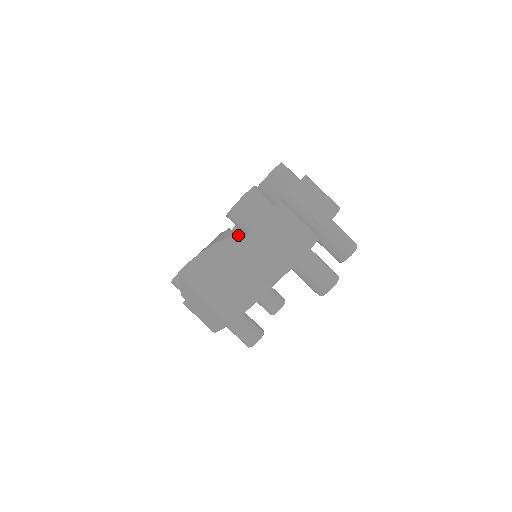
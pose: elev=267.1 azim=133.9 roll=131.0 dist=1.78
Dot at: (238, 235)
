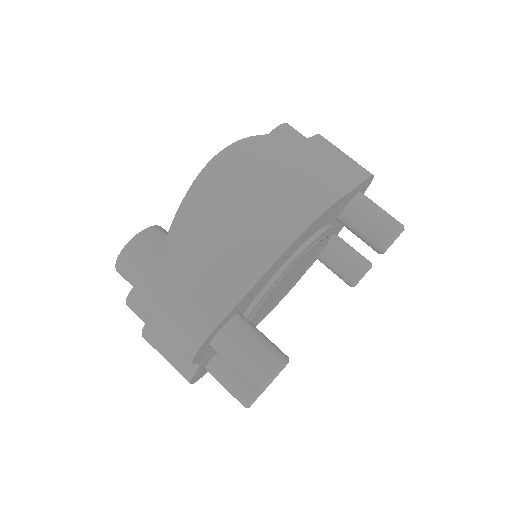
Dot at: (298, 135)
